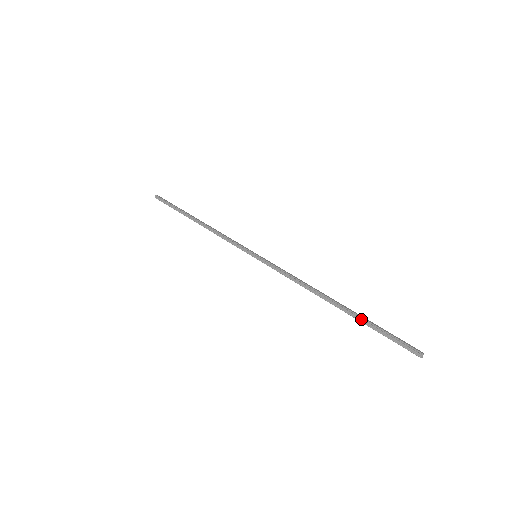
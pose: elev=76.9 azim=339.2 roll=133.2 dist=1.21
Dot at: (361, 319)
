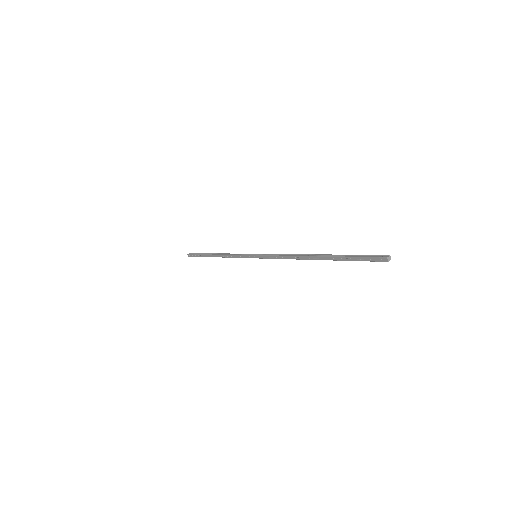
Dot at: (337, 256)
